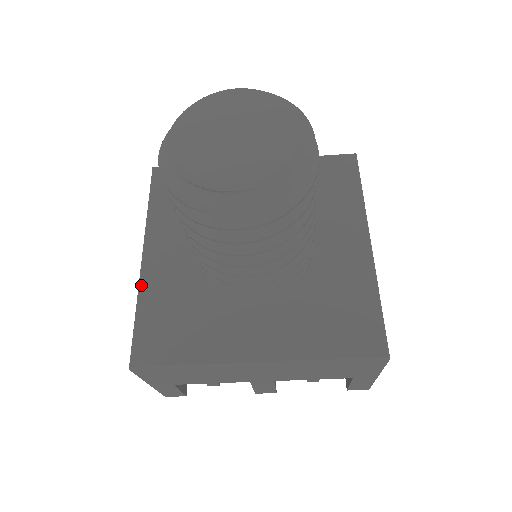
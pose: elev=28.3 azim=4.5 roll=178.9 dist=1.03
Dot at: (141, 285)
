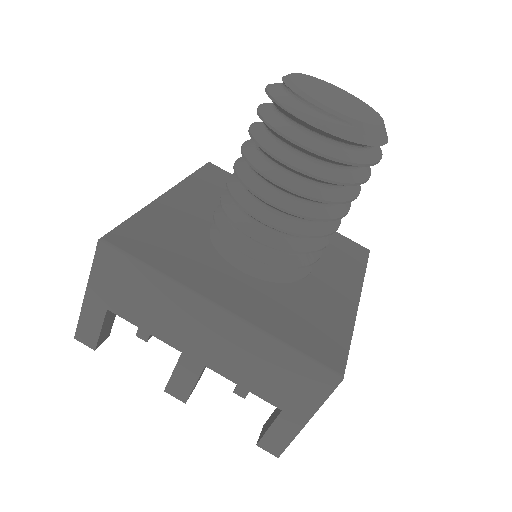
Dot at: (152, 204)
